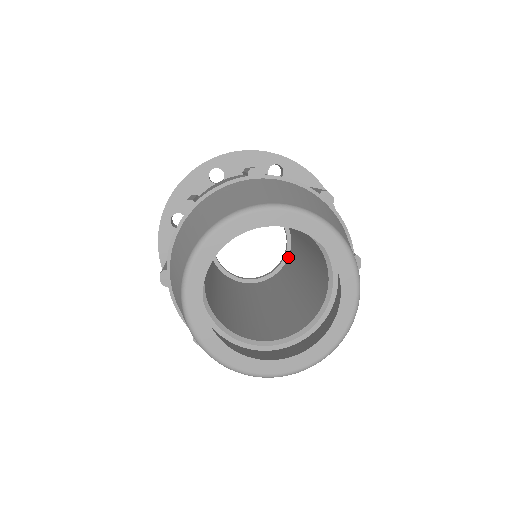
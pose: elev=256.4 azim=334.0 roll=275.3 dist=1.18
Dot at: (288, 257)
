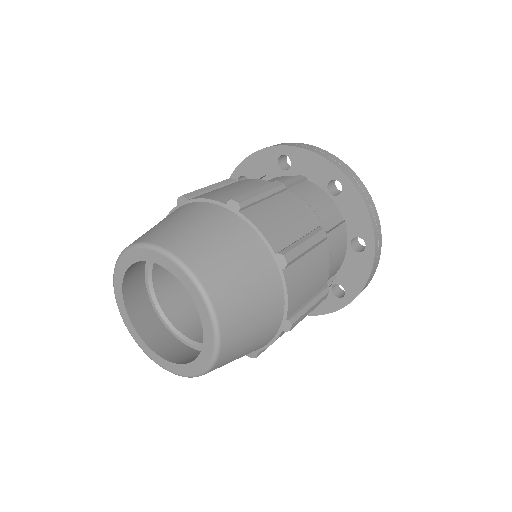
Dot at: occluded
